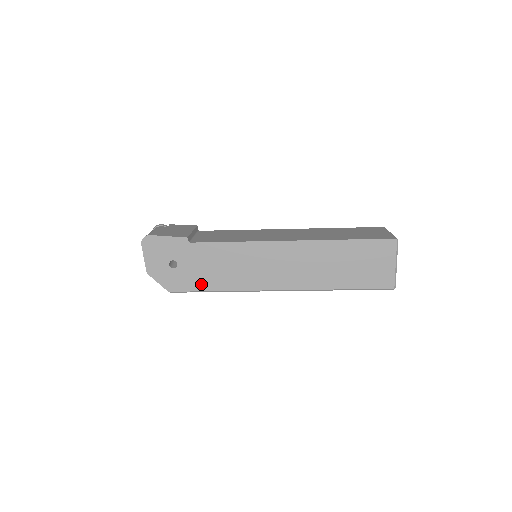
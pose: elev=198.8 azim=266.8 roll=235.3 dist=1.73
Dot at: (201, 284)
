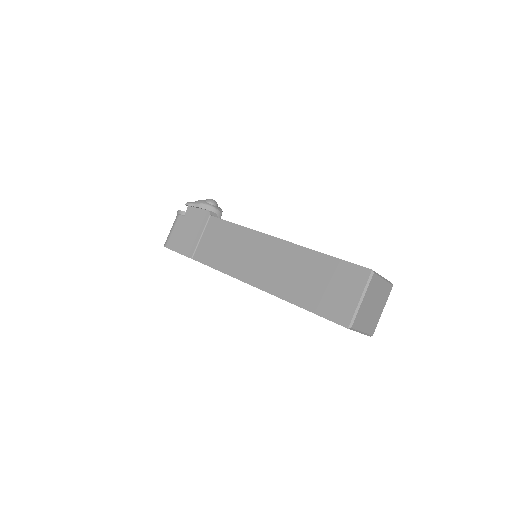
Dot at: occluded
